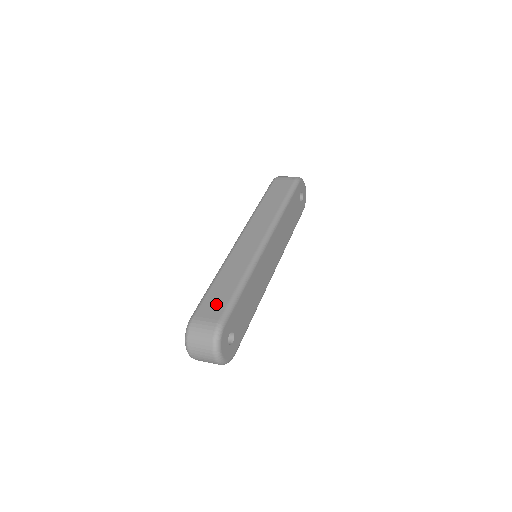
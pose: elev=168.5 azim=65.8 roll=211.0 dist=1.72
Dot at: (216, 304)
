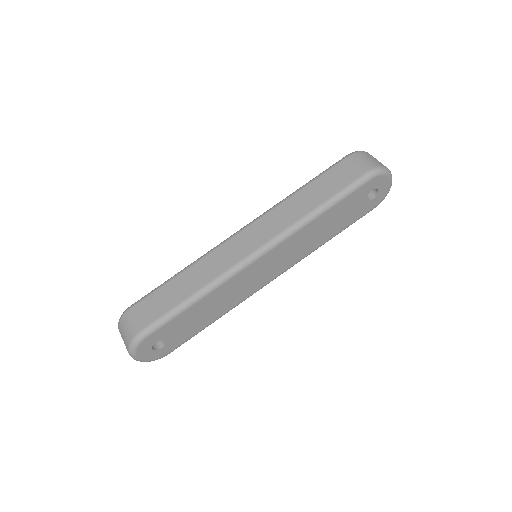
Dot at: (154, 308)
